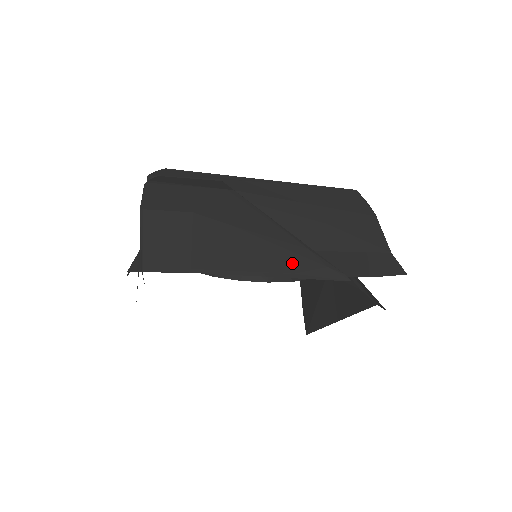
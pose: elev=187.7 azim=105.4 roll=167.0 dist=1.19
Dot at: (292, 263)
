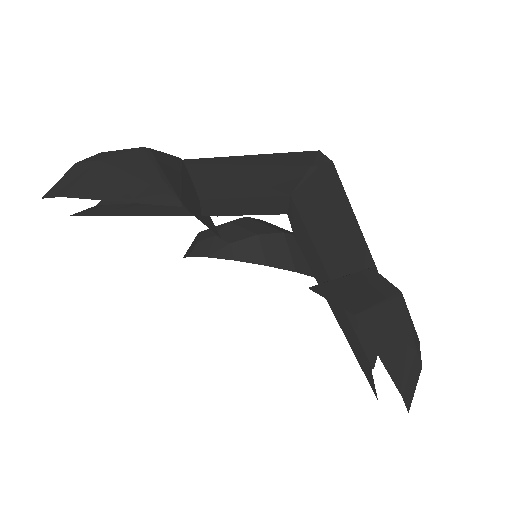
Dot at: (138, 191)
